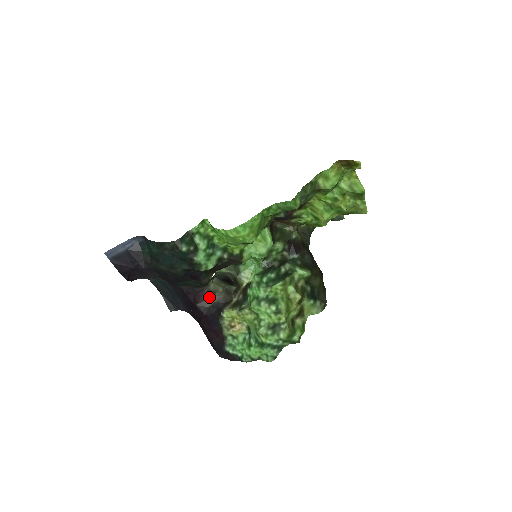
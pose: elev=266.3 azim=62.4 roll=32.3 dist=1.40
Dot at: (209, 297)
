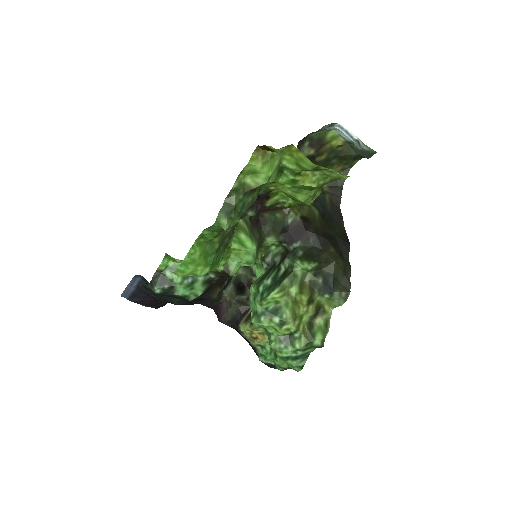
Dot at: (227, 310)
